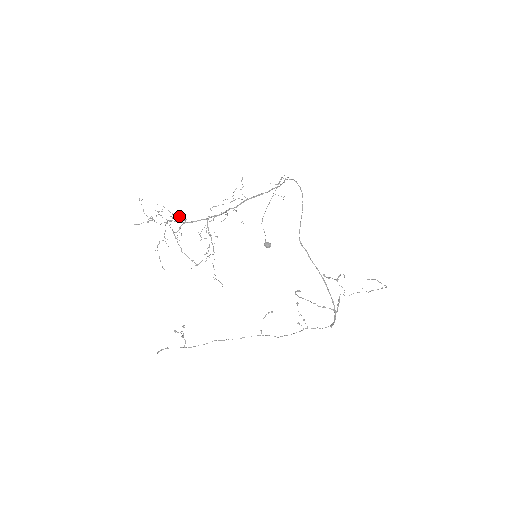
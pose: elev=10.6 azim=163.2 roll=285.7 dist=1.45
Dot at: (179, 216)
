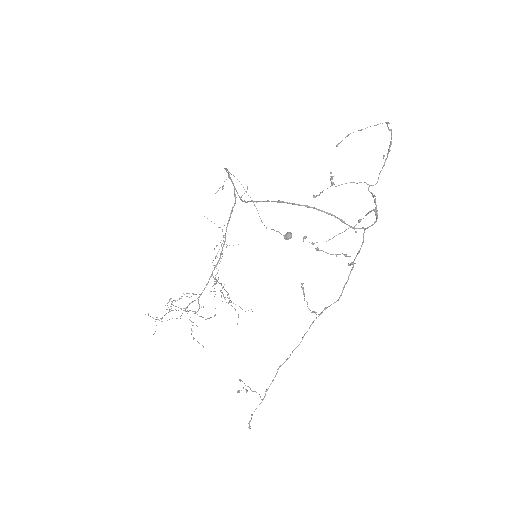
Dot at: (186, 296)
